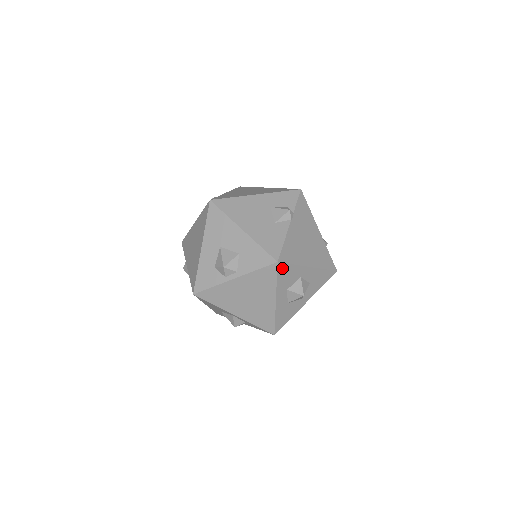
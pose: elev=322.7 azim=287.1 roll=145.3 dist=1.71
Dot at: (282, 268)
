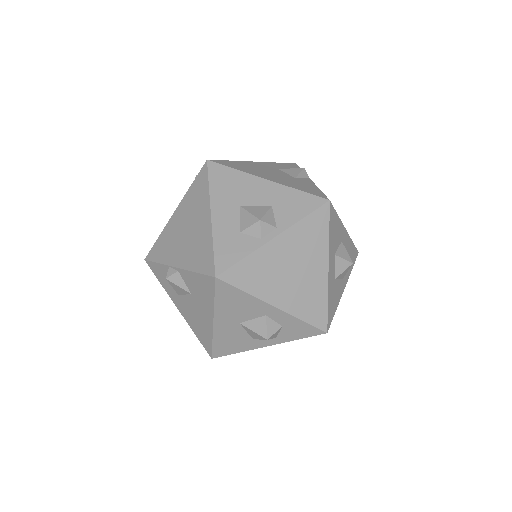
Dot at: (332, 214)
